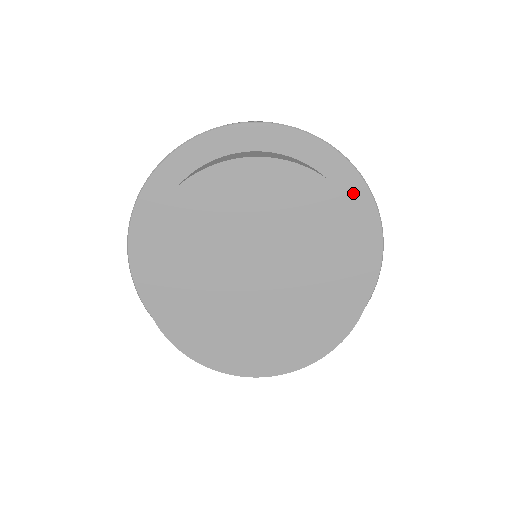
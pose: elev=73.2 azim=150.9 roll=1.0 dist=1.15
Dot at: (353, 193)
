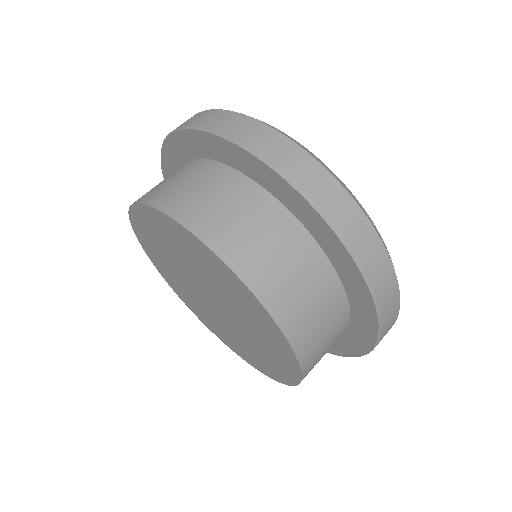
Dot at: (332, 249)
